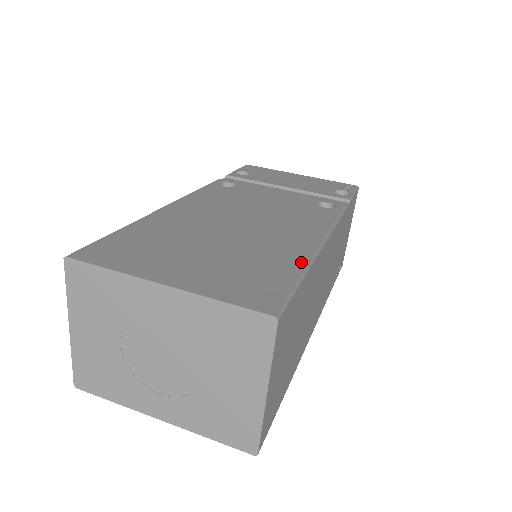
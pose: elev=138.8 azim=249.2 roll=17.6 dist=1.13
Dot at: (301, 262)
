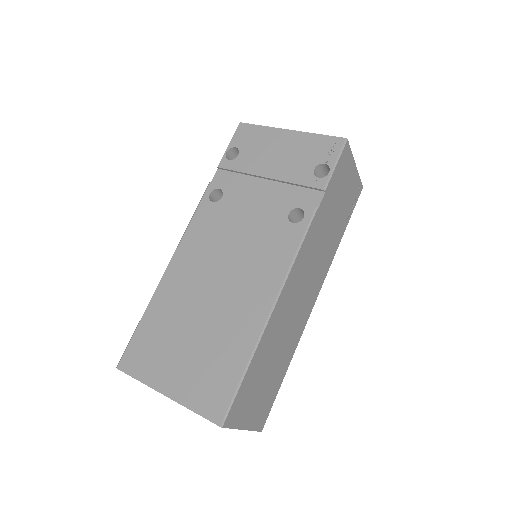
Dot at: (249, 348)
